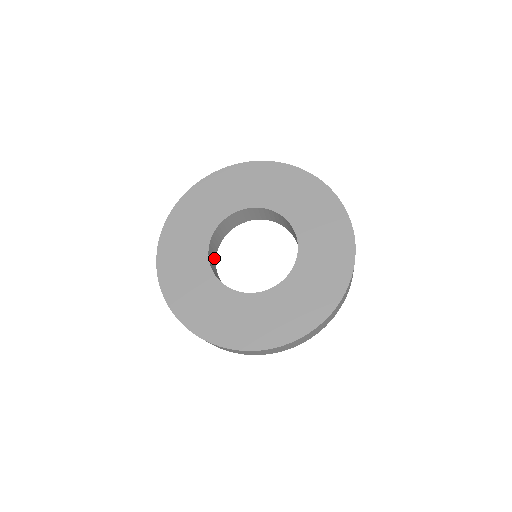
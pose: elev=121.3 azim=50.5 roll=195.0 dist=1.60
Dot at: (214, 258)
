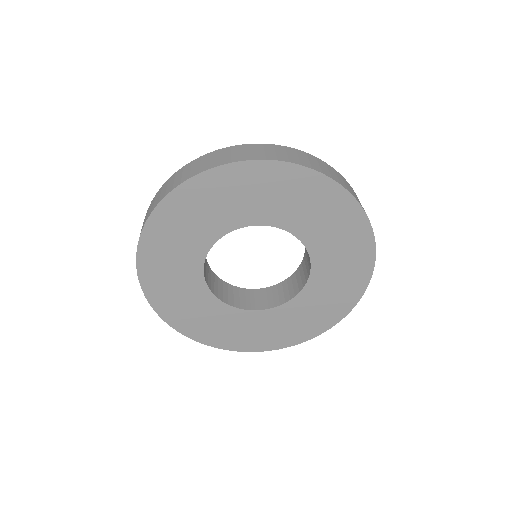
Dot at: (219, 282)
